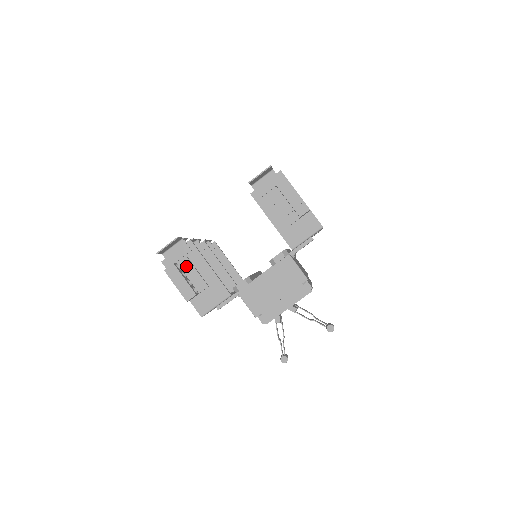
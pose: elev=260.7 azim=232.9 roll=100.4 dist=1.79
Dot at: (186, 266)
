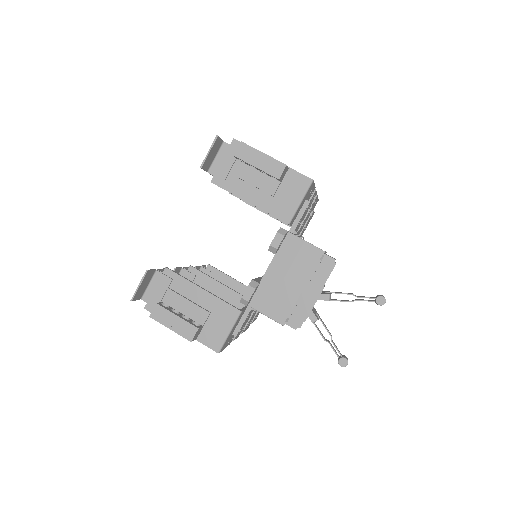
Dot at: (174, 300)
